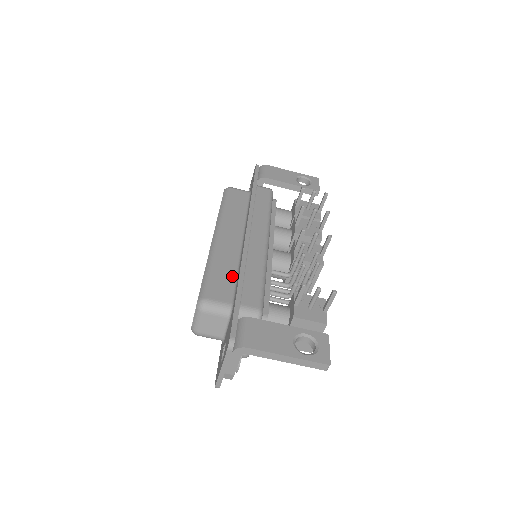
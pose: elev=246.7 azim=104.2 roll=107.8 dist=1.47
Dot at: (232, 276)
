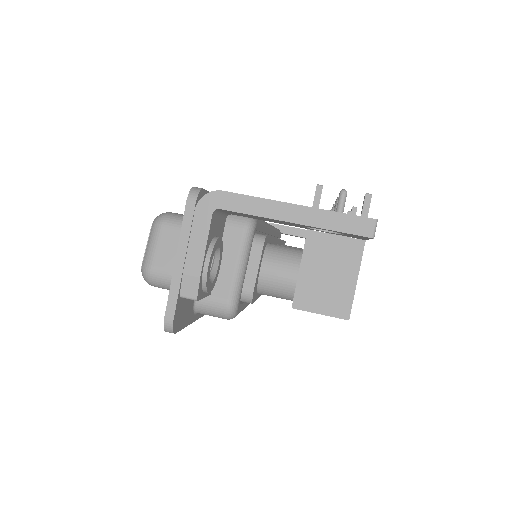
Dot at: occluded
